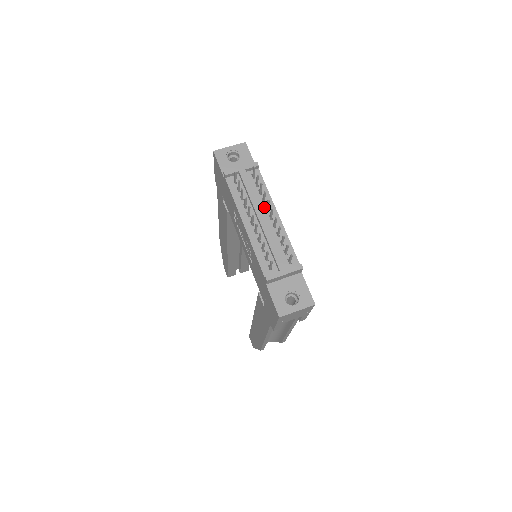
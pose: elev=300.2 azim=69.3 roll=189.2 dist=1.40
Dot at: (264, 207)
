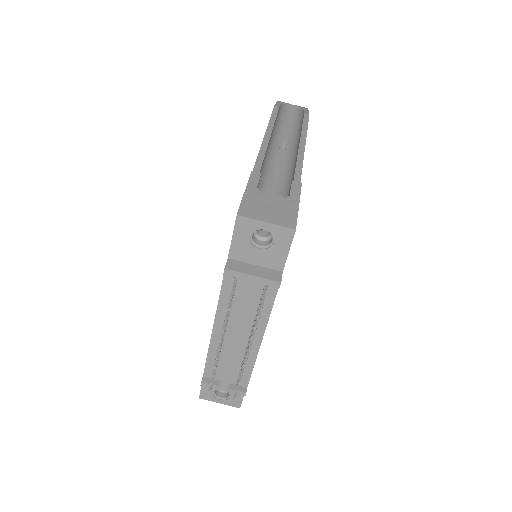
Dot at: (251, 326)
